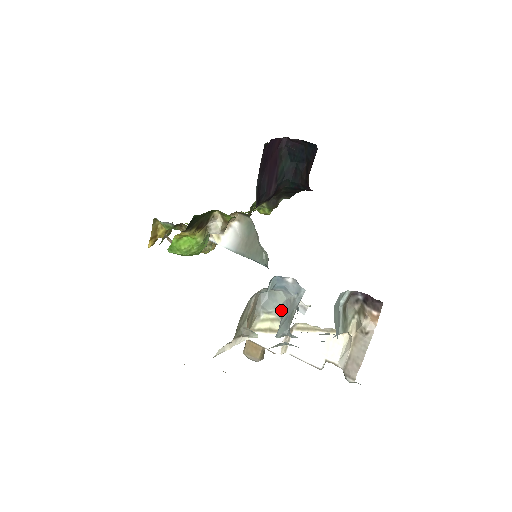
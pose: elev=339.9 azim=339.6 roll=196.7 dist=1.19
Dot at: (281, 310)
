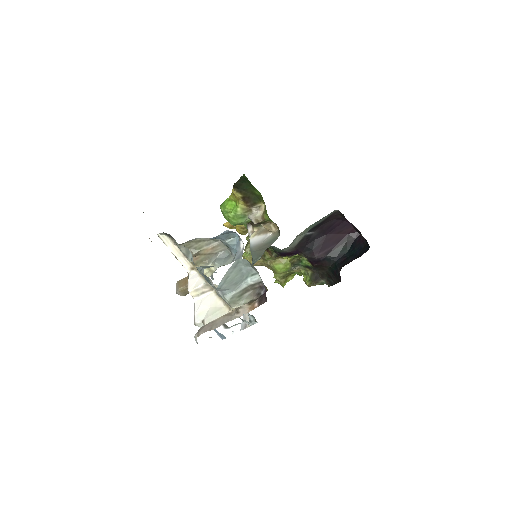
Dot at: (220, 266)
